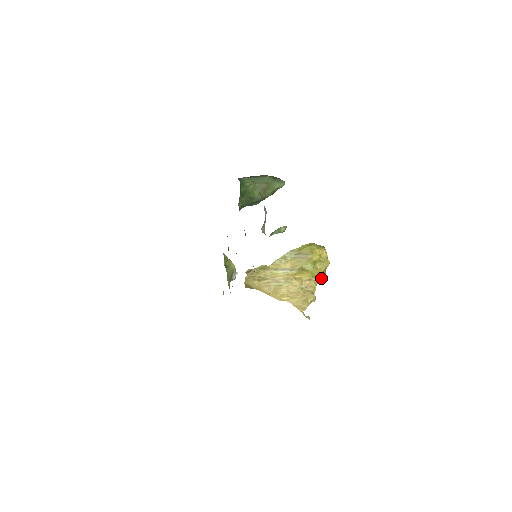
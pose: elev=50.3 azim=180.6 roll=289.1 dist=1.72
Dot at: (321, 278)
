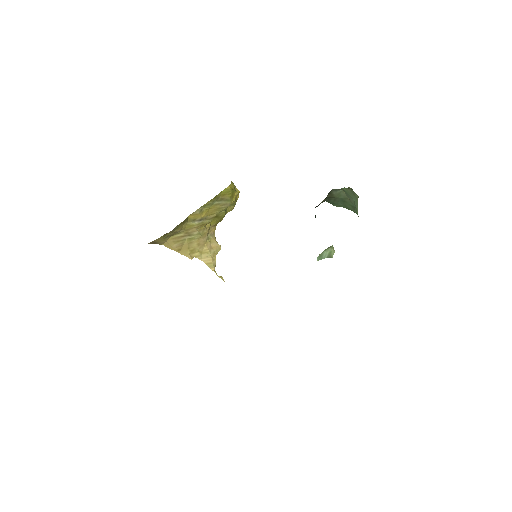
Dot at: occluded
